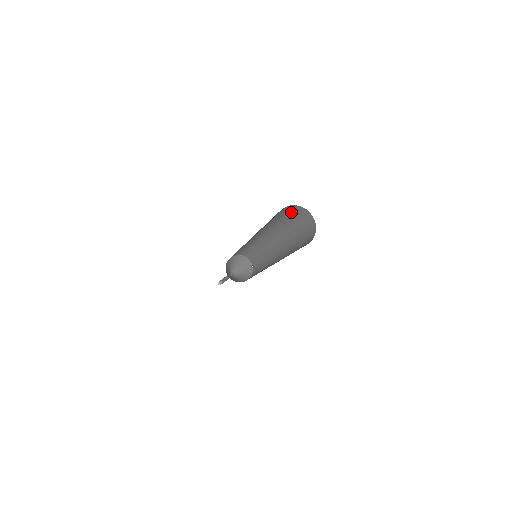
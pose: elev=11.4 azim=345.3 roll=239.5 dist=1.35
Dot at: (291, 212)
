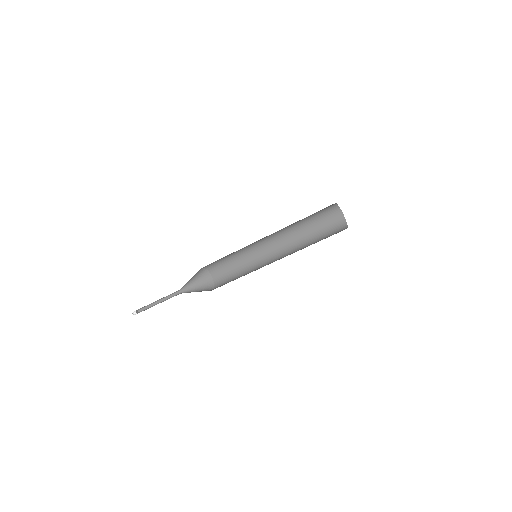
Dot at: (329, 217)
